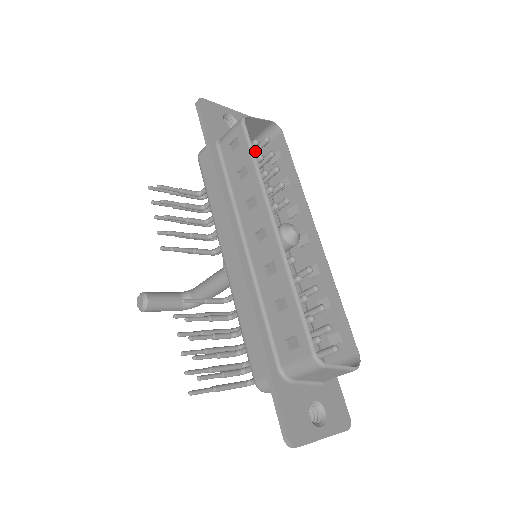
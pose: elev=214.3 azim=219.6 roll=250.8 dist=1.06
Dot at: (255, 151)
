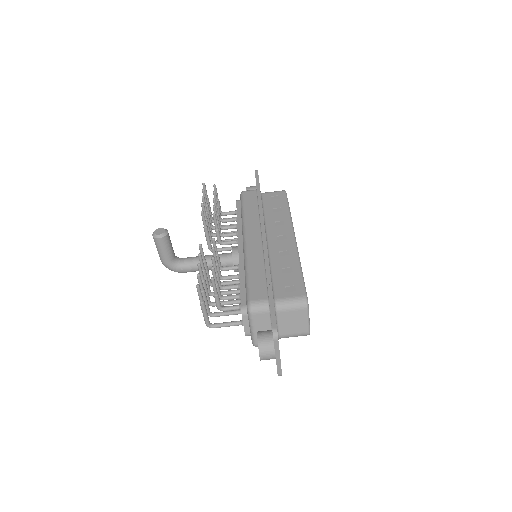
Dot at: occluded
